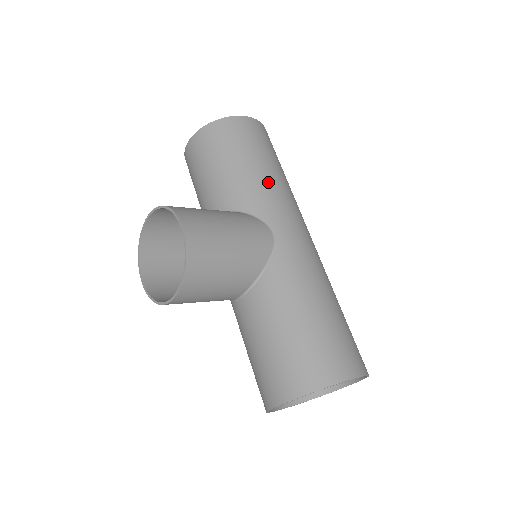
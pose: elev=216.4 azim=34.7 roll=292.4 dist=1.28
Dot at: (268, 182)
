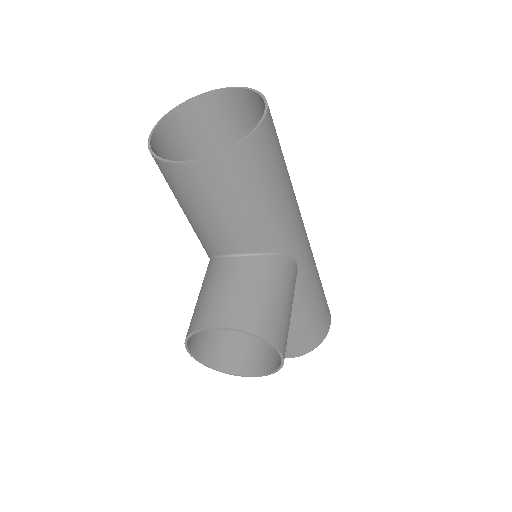
Dot at: (290, 207)
